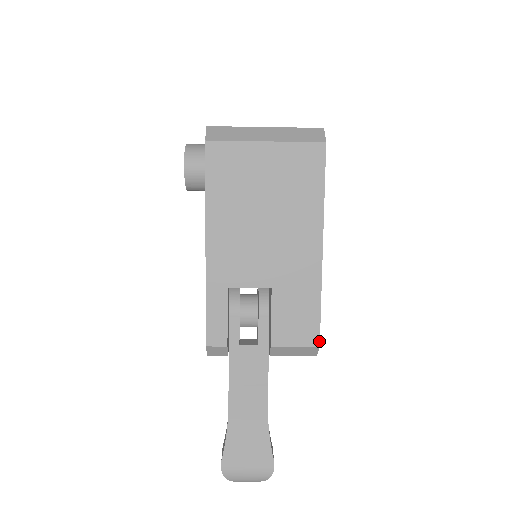
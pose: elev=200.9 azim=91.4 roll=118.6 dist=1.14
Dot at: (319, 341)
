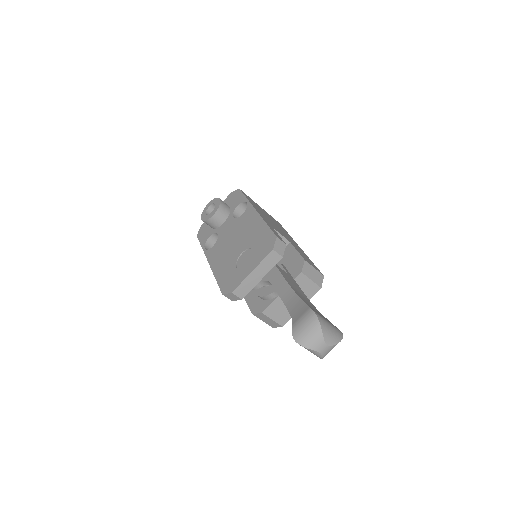
Dot at: (322, 274)
